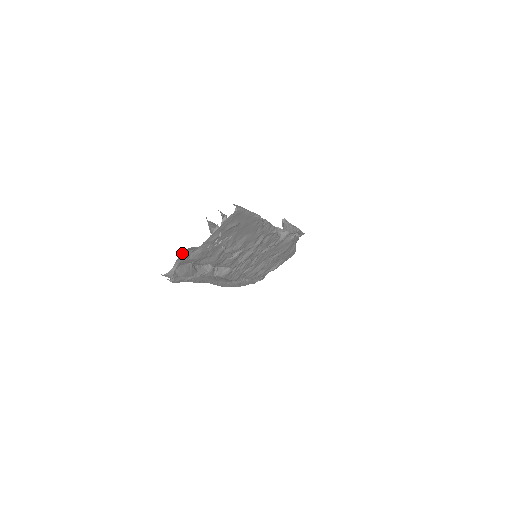
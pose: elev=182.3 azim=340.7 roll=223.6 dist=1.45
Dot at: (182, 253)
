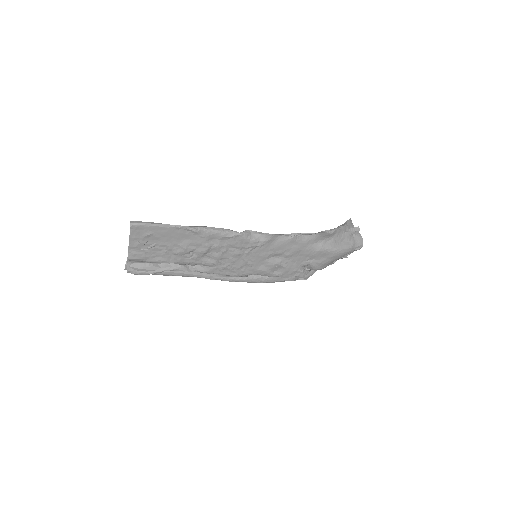
Dot at: occluded
